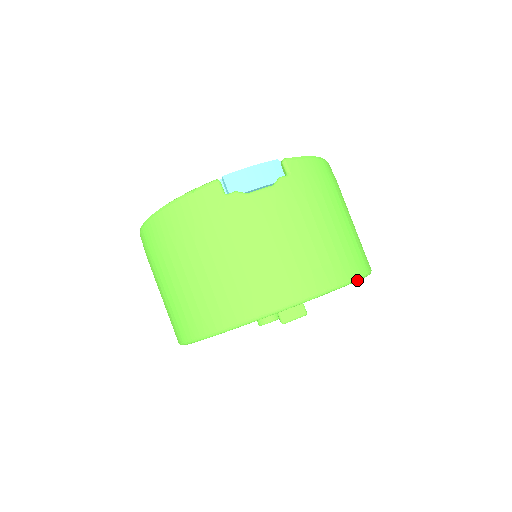
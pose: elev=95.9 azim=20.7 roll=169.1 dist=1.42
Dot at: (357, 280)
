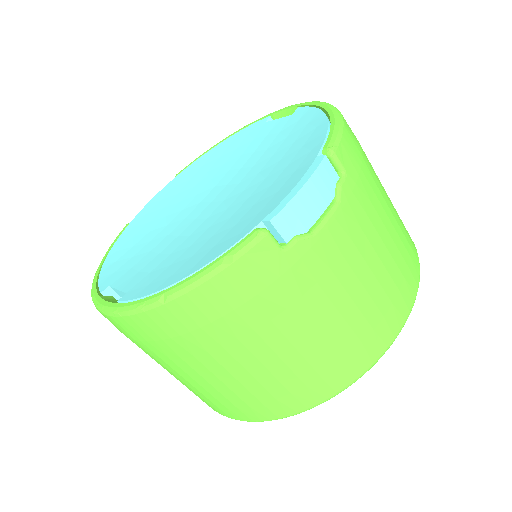
Dot at: occluded
